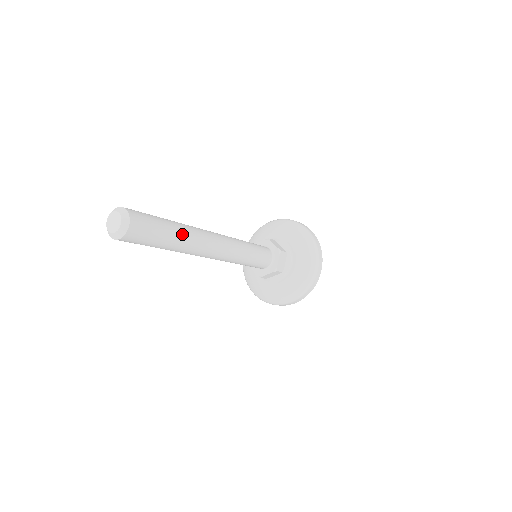
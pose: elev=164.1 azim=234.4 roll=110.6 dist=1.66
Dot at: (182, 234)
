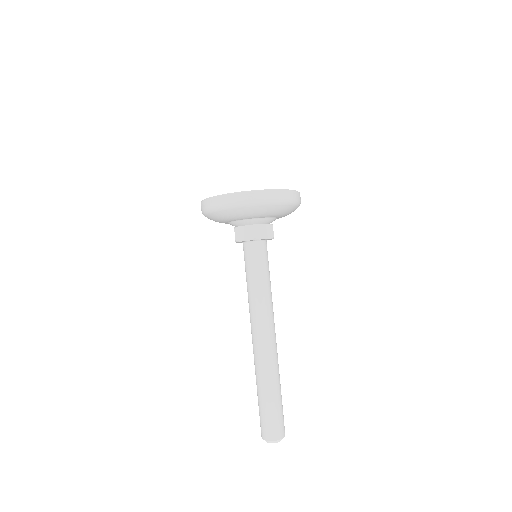
Dot at: occluded
